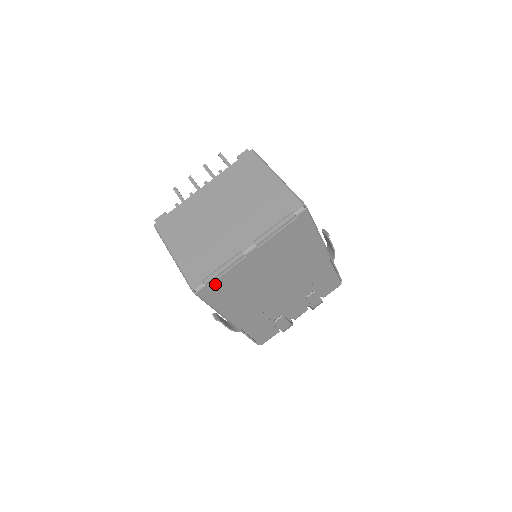
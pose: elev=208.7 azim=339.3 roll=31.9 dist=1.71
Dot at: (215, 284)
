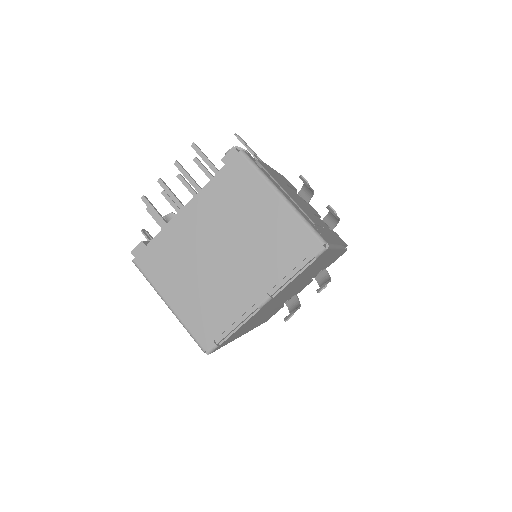
Dot at: (228, 338)
